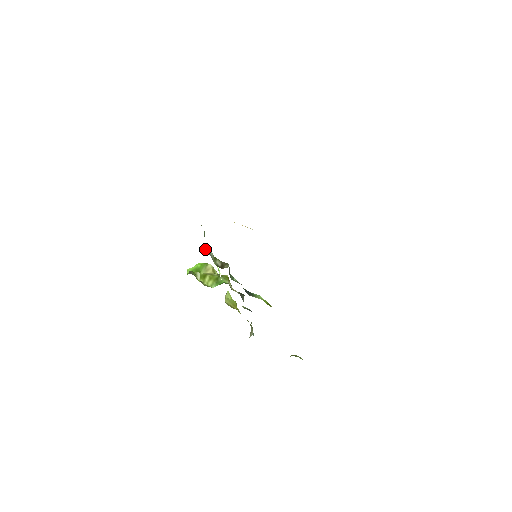
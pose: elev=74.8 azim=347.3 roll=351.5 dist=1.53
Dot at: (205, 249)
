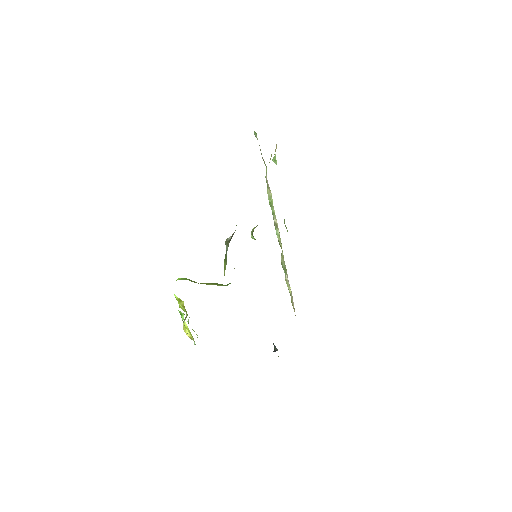
Dot at: occluded
